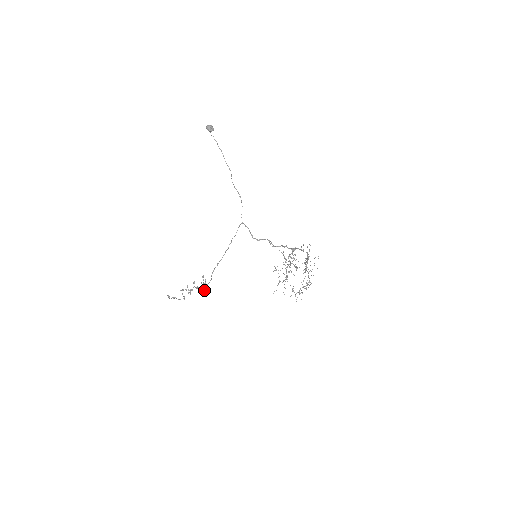
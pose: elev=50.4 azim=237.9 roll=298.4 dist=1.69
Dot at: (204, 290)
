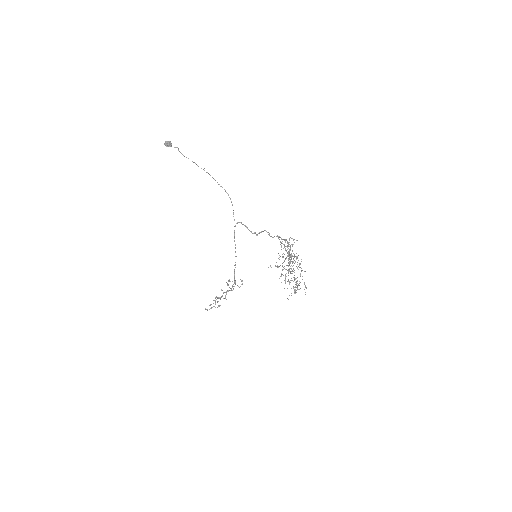
Dot at: occluded
